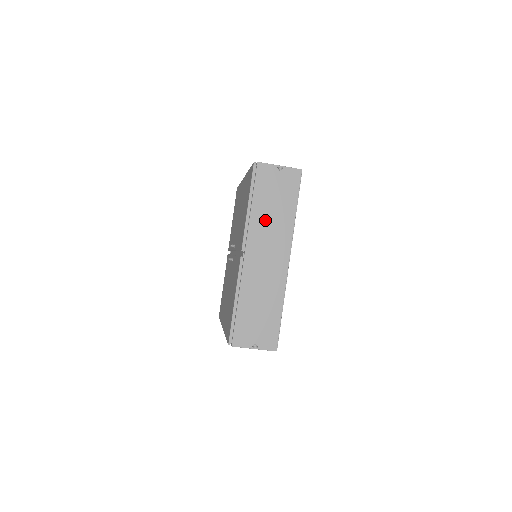
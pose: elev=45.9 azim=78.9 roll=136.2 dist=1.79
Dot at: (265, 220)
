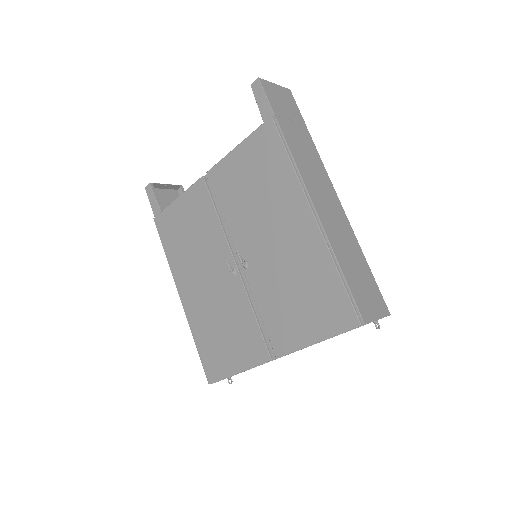
Dot at: occluded
